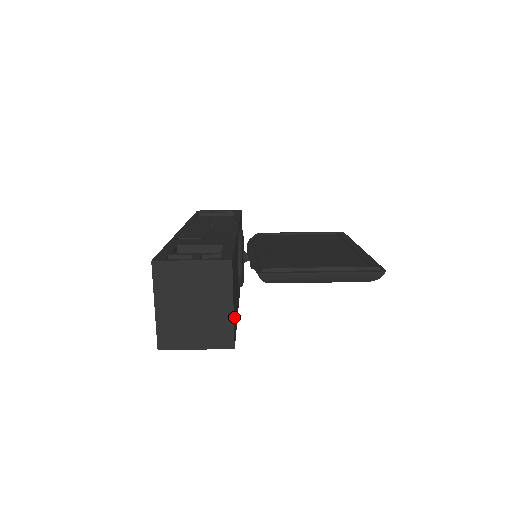
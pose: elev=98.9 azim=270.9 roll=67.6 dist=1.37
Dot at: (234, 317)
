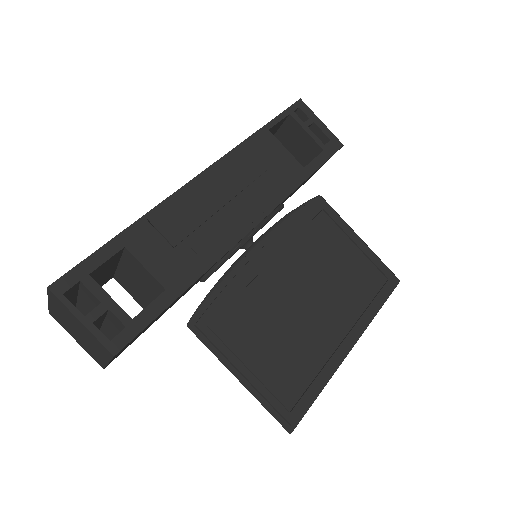
Dot at: occluded
